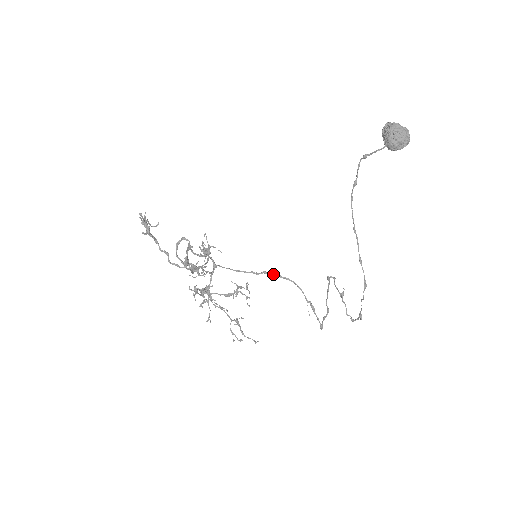
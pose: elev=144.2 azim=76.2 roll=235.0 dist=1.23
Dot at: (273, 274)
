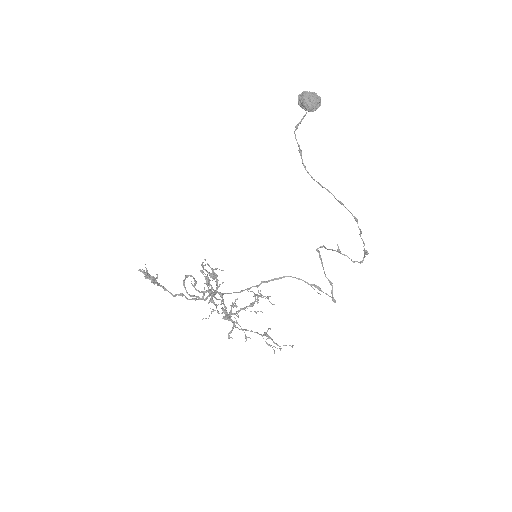
Dot at: (270, 280)
